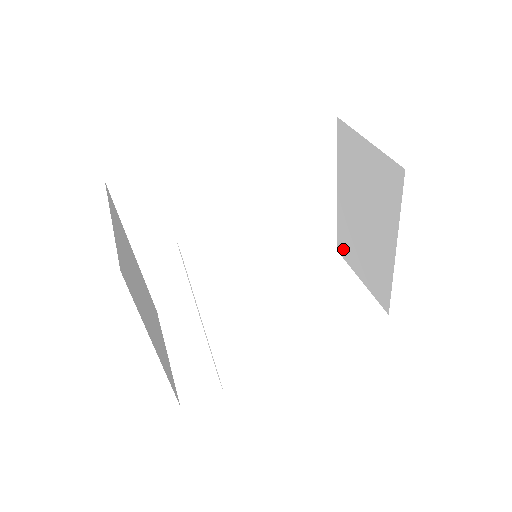
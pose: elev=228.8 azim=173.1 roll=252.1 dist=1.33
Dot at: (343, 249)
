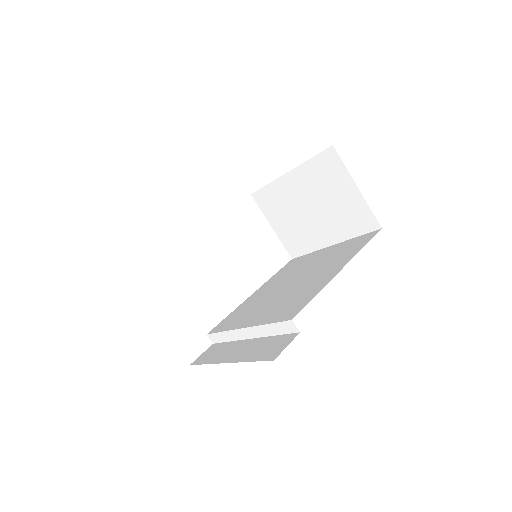
Dot at: (262, 200)
